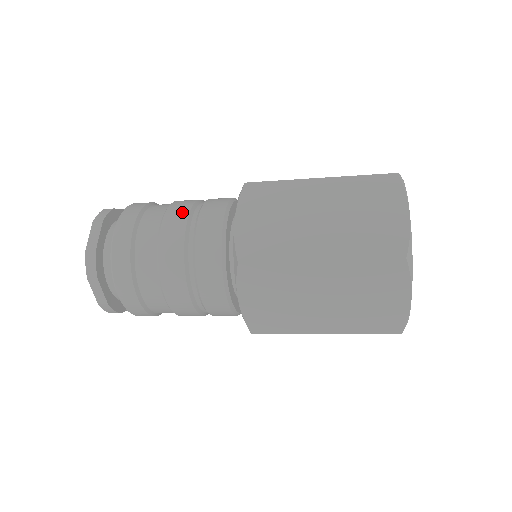
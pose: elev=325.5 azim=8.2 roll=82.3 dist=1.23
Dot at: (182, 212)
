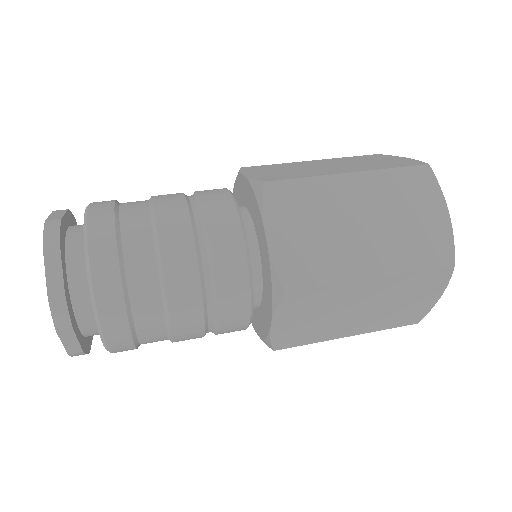
Dot at: (181, 223)
